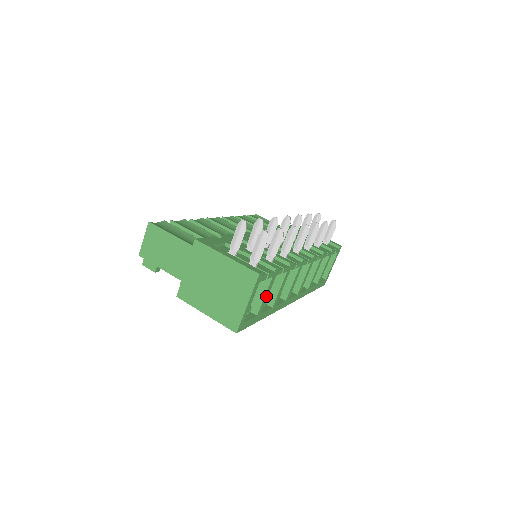
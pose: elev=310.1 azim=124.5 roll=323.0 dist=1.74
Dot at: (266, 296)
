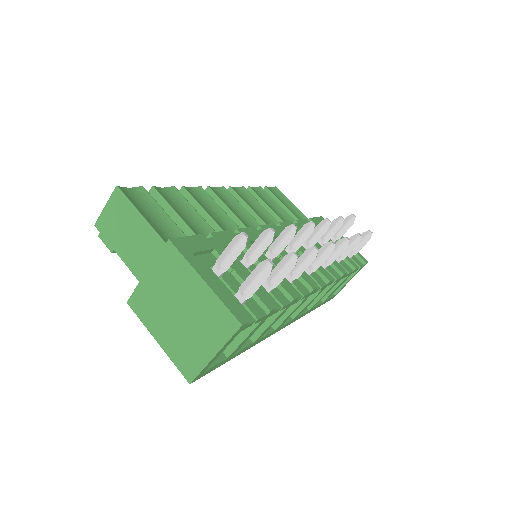
Dot at: (247, 338)
